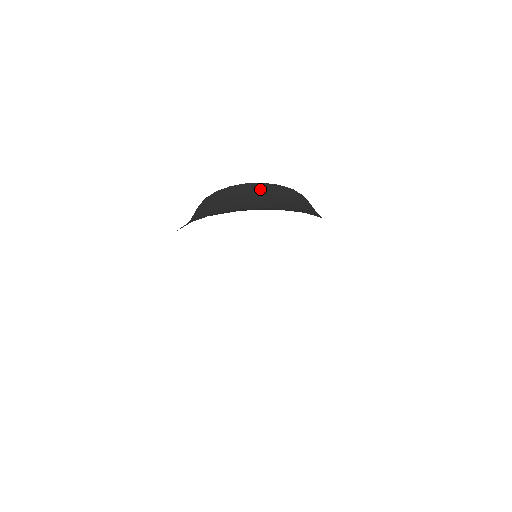
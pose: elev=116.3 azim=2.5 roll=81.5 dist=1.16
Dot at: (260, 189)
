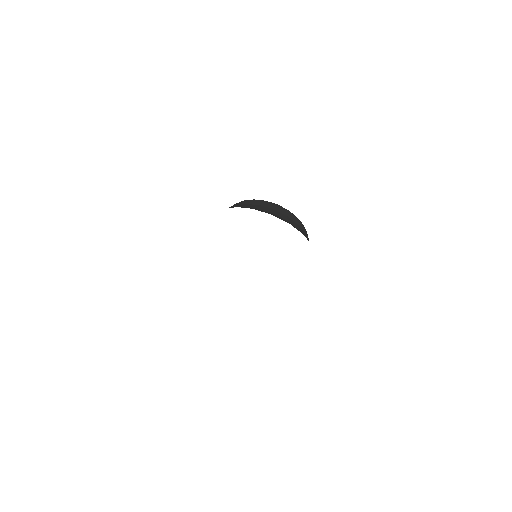
Dot at: (285, 212)
